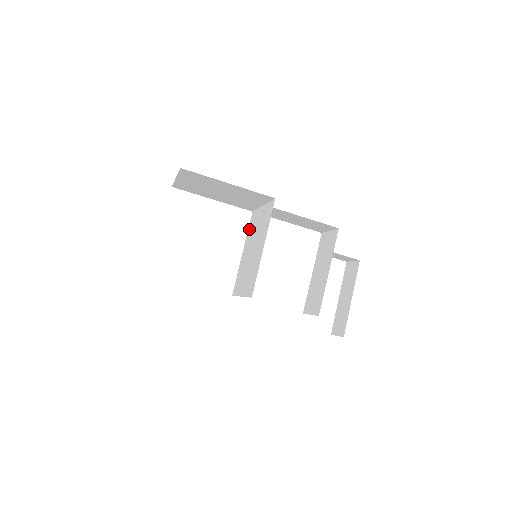
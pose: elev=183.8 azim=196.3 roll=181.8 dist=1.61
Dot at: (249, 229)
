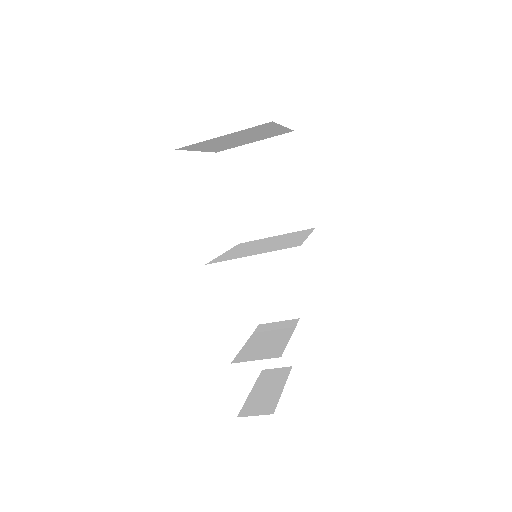
Dot at: (239, 246)
